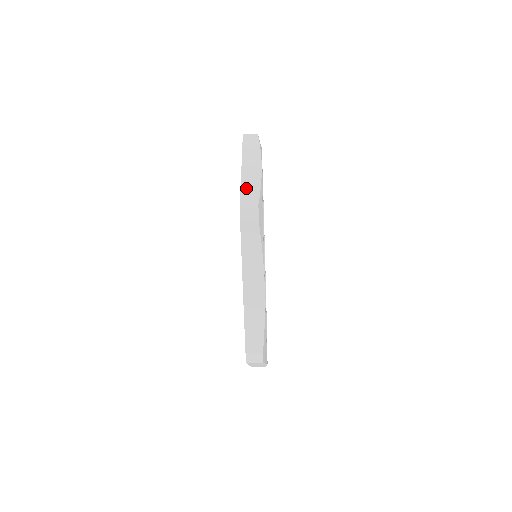
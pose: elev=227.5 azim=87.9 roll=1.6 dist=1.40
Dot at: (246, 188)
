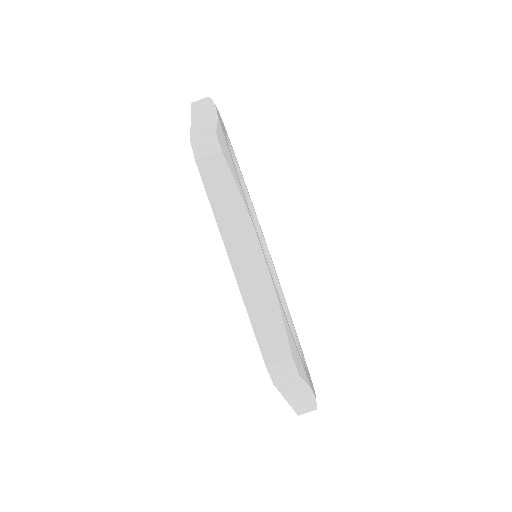
Dot at: occluded
